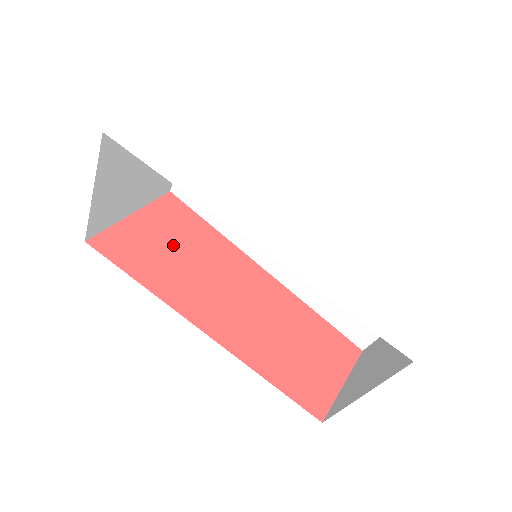
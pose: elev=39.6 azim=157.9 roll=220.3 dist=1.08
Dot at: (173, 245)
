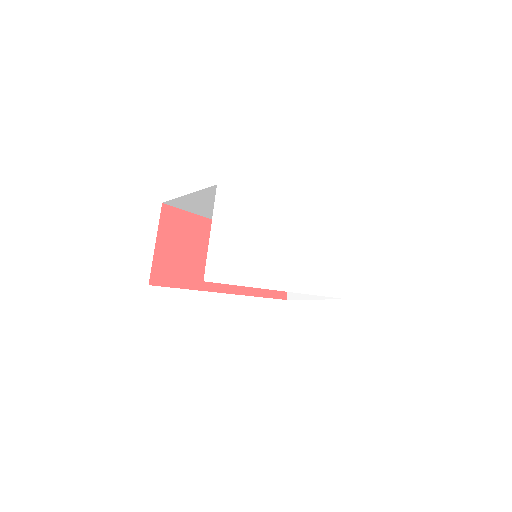
Dot at: (188, 249)
